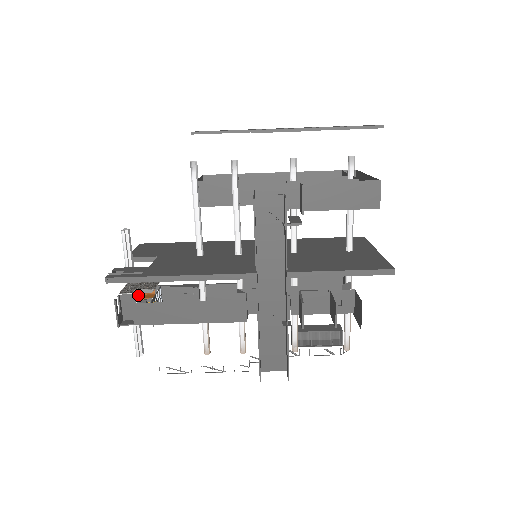
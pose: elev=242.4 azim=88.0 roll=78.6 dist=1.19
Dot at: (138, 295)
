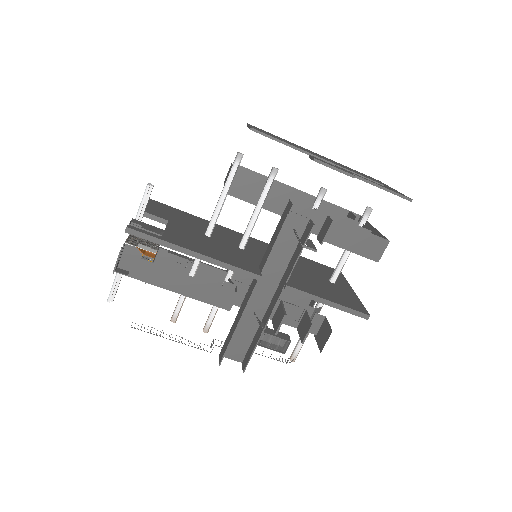
Dot at: (141, 250)
